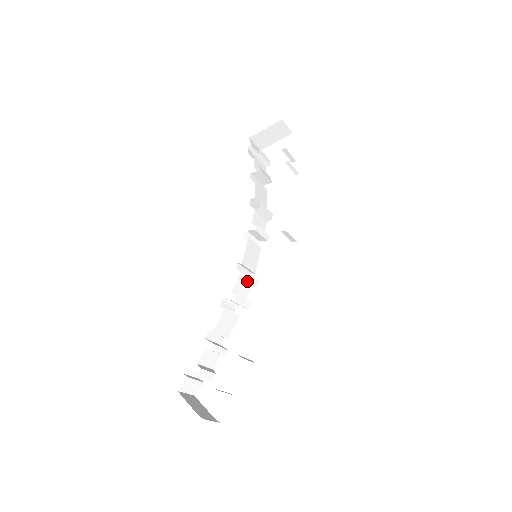
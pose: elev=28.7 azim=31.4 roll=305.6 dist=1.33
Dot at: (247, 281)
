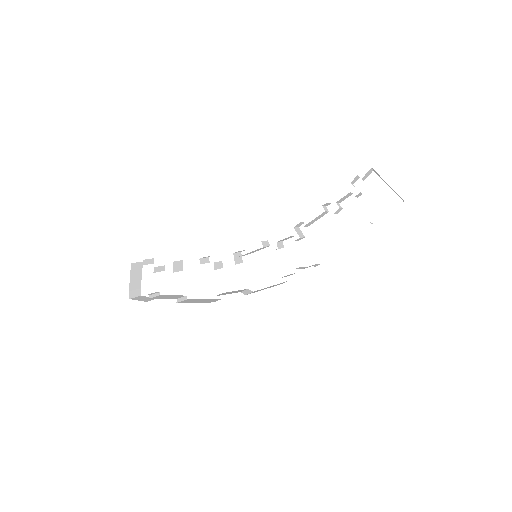
Dot at: occluded
